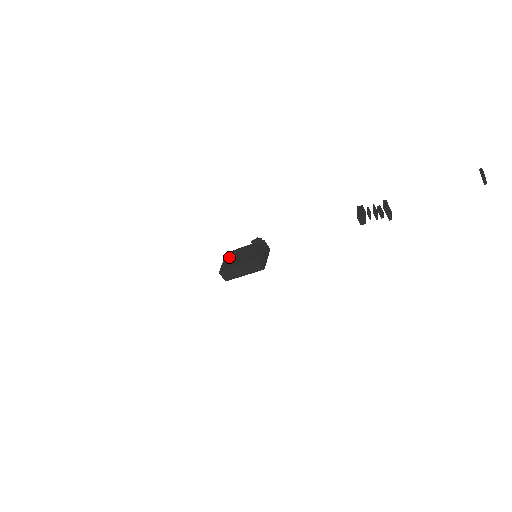
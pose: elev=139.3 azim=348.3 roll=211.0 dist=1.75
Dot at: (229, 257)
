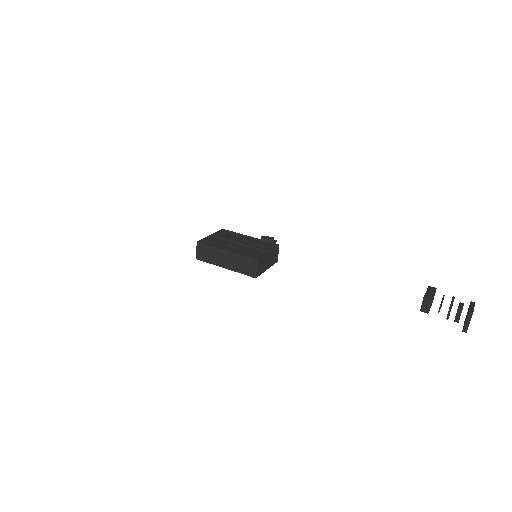
Dot at: (222, 235)
